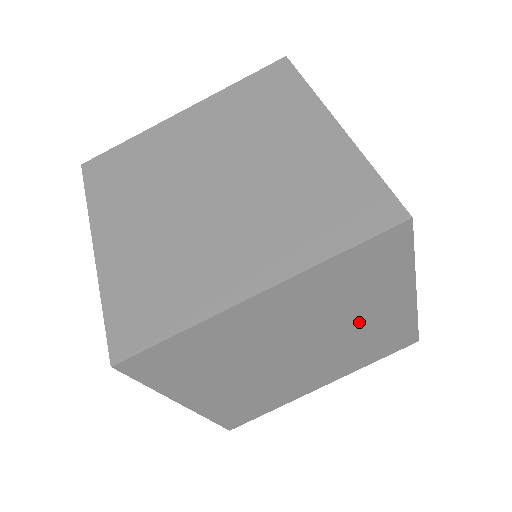
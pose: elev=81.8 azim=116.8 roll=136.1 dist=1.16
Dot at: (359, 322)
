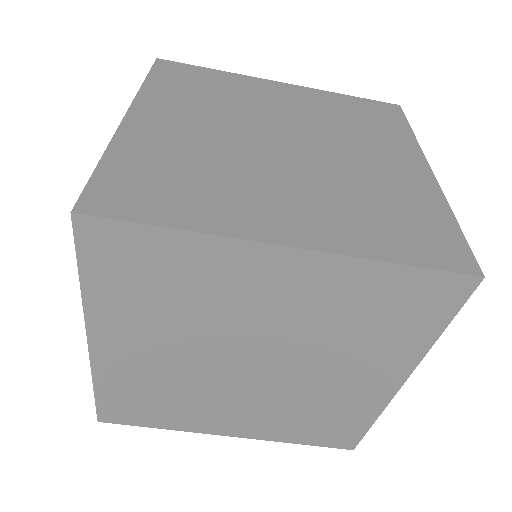
Dot at: occluded
